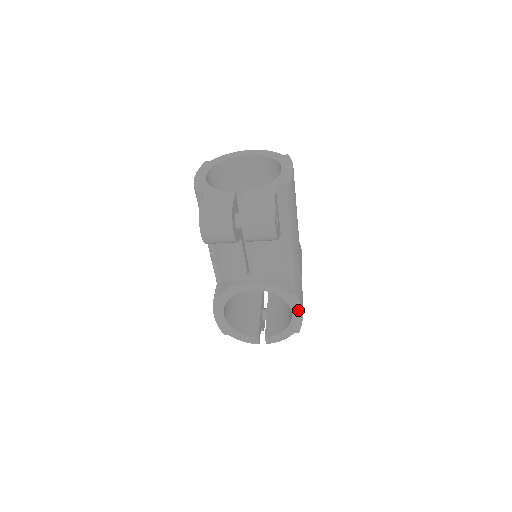
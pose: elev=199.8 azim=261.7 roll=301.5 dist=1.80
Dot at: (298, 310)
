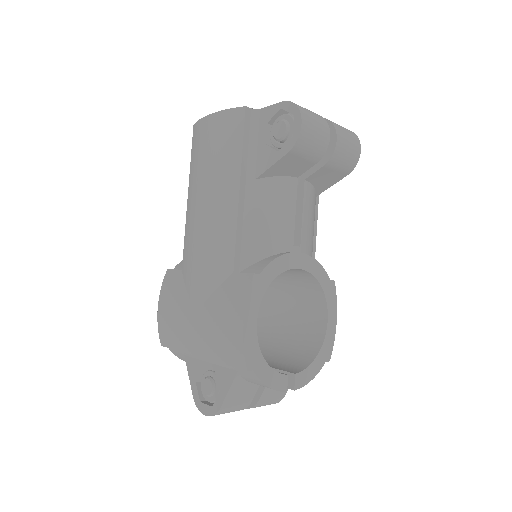
Dot at: (333, 314)
